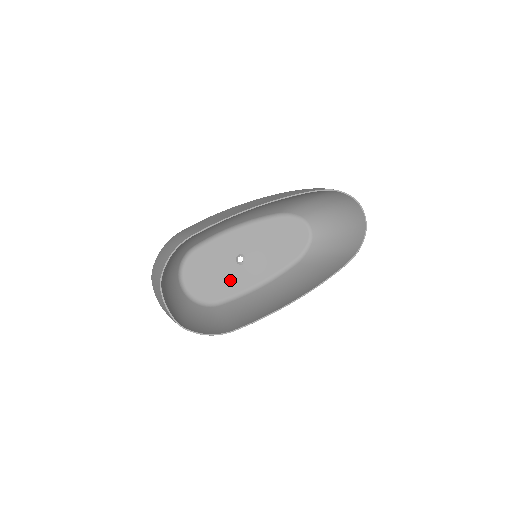
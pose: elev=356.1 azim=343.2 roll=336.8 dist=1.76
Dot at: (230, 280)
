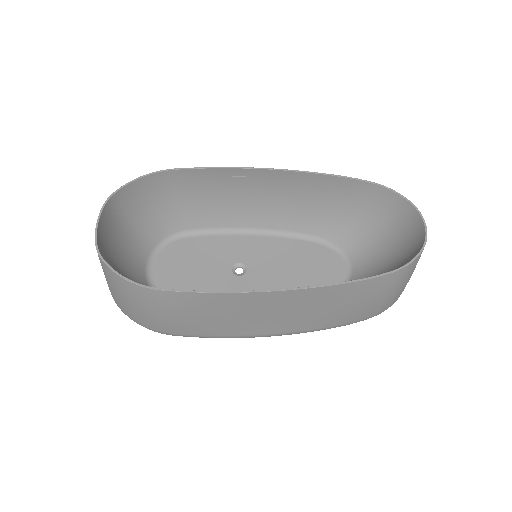
Dot at: (213, 287)
